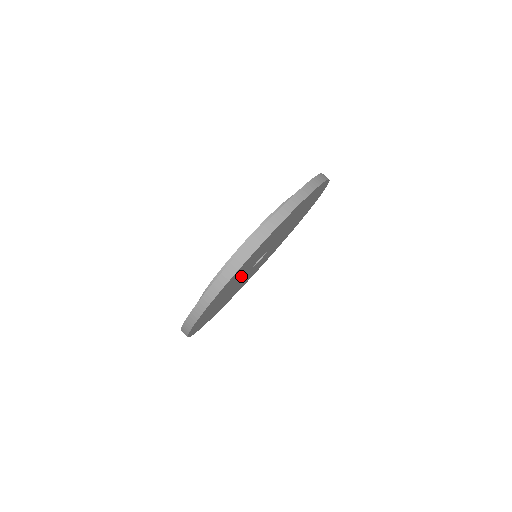
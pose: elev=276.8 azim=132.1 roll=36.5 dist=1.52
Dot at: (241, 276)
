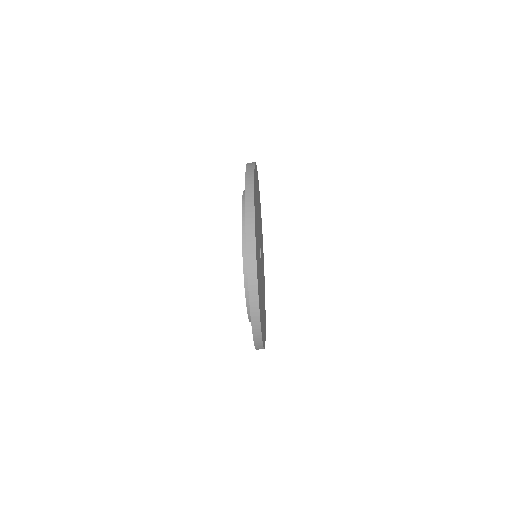
Dot at: (261, 288)
